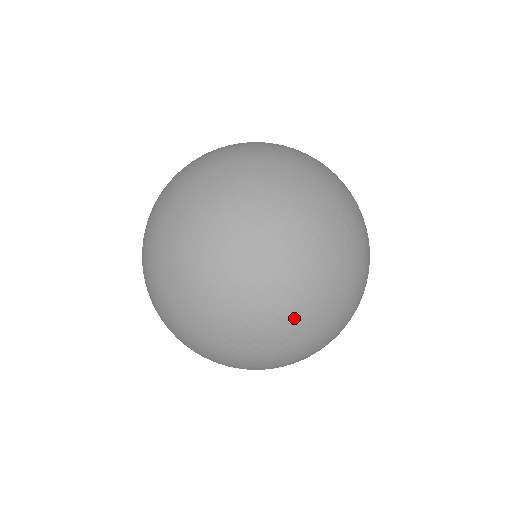
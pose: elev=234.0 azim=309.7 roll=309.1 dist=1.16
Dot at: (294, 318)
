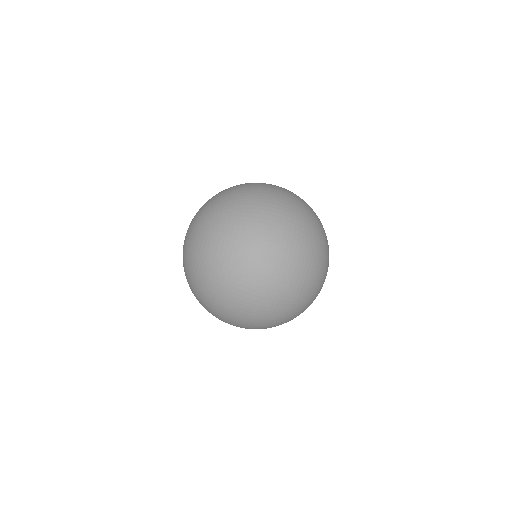
Dot at: (291, 212)
